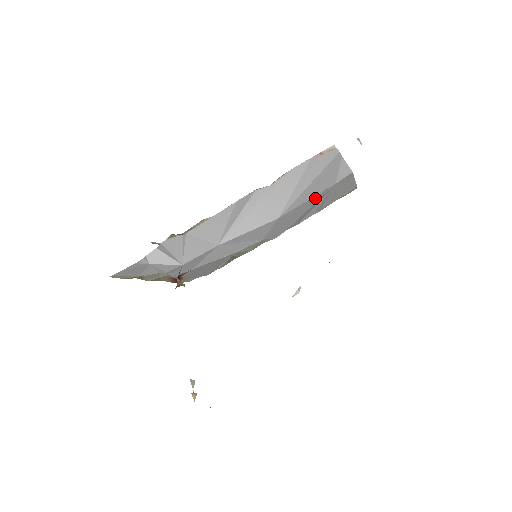
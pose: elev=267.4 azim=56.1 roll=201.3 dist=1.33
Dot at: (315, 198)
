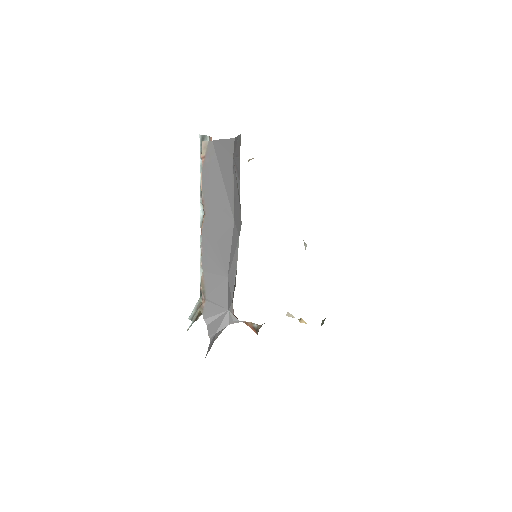
Dot at: (234, 180)
